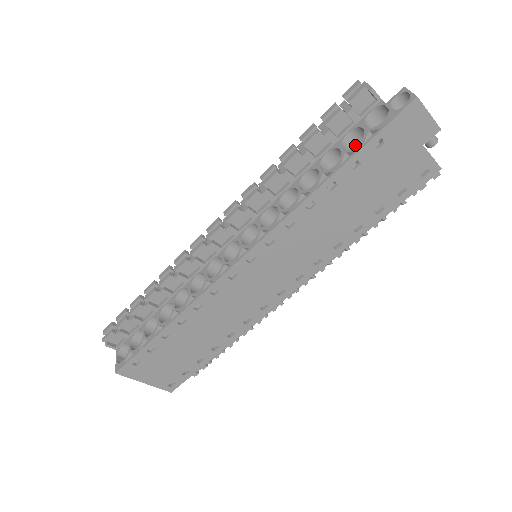
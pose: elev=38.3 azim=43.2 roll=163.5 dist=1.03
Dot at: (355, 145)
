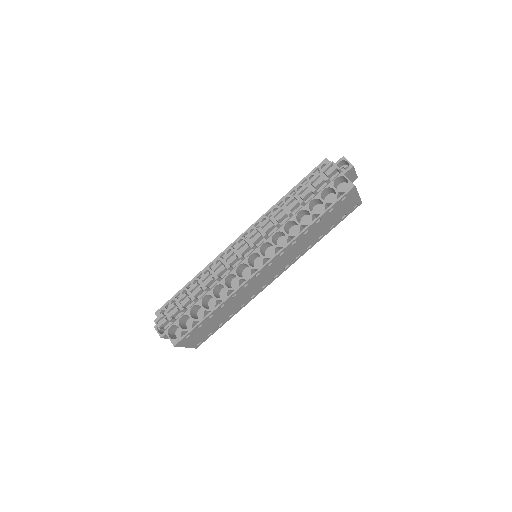
Dot at: (324, 194)
